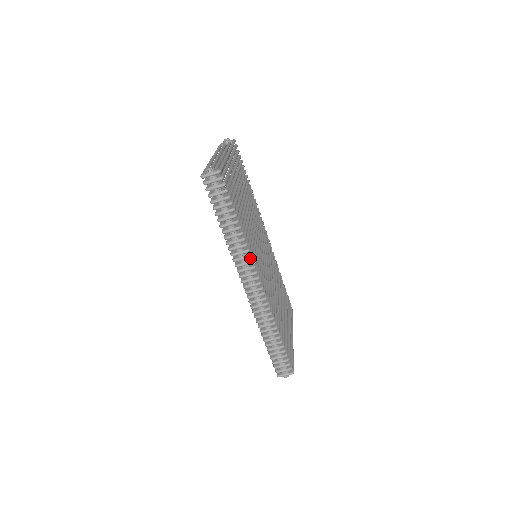
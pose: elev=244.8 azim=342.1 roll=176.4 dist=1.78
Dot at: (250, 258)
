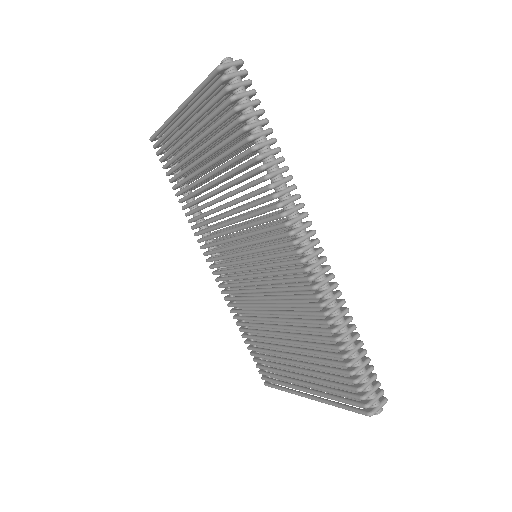
Dot at: occluded
